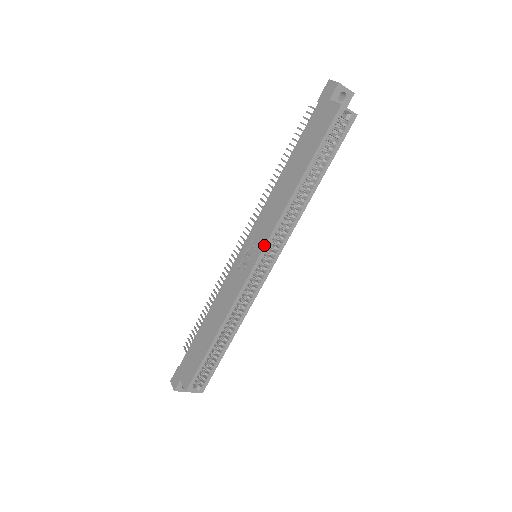
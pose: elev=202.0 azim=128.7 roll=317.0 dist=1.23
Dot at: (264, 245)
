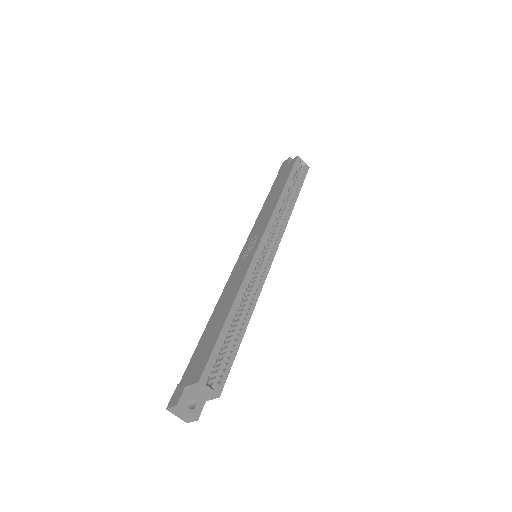
Dot at: (265, 228)
